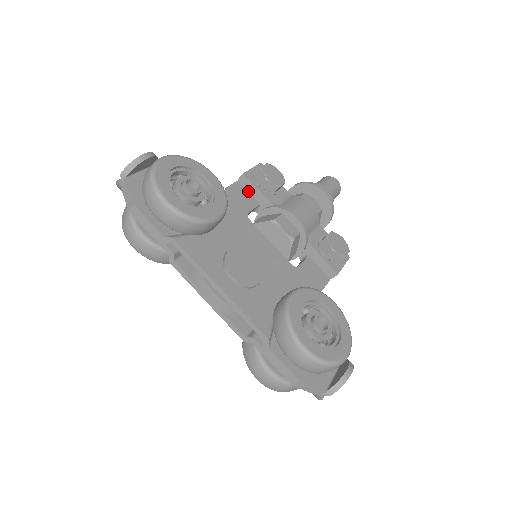
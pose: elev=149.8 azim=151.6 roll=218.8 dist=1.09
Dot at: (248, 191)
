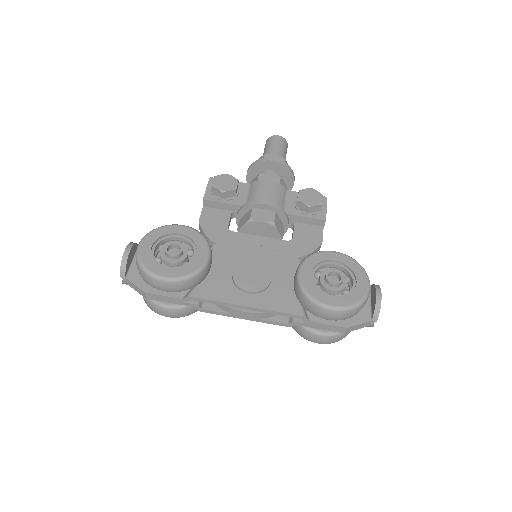
Dot at: (216, 208)
